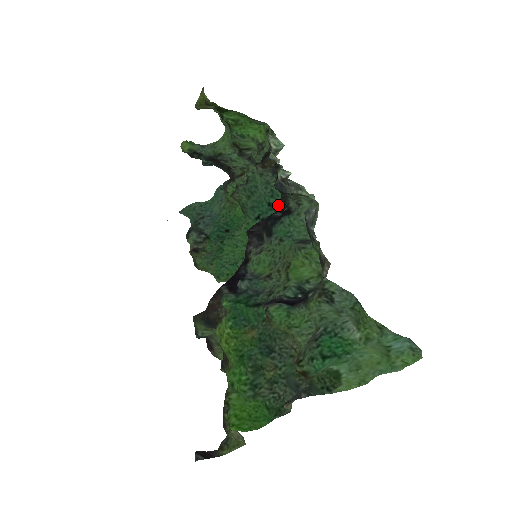
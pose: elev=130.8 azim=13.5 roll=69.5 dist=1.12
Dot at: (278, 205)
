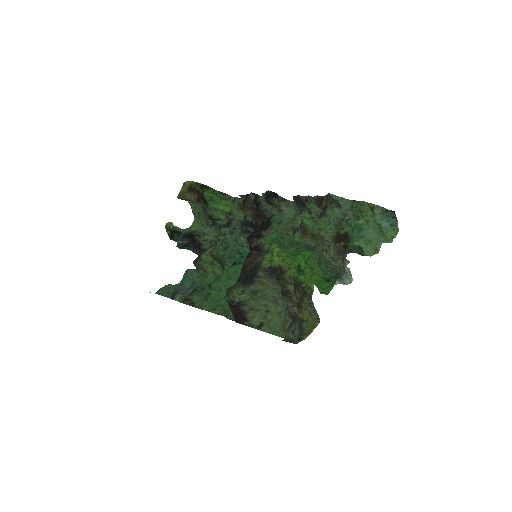
Dot at: occluded
